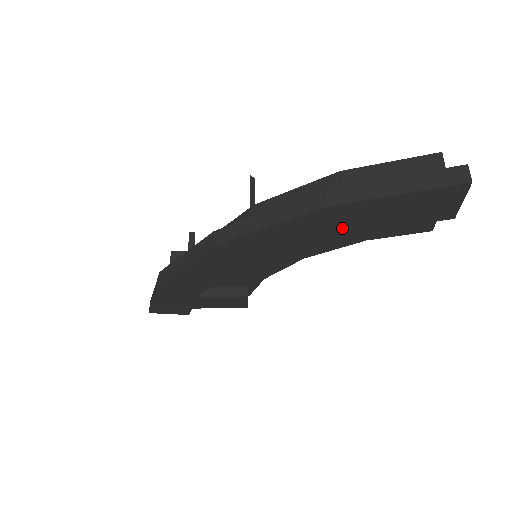
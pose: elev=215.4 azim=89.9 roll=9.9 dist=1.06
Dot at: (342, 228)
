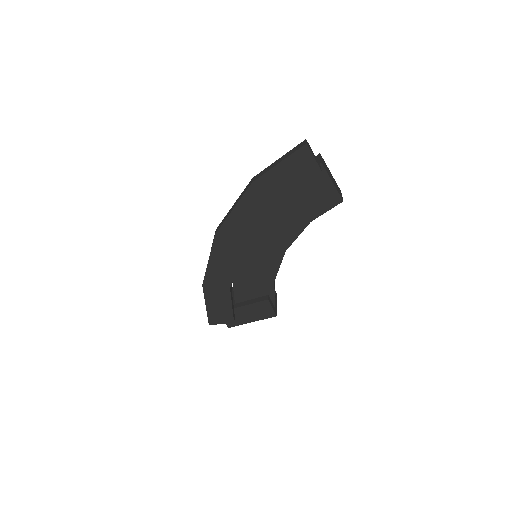
Dot at: (270, 198)
